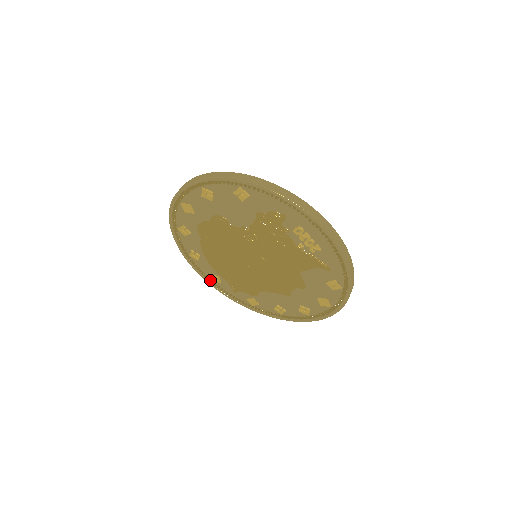
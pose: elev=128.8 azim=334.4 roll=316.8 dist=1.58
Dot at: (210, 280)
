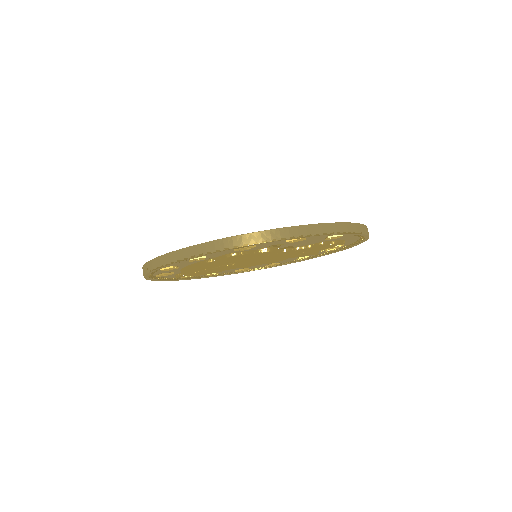
Dot at: (153, 277)
